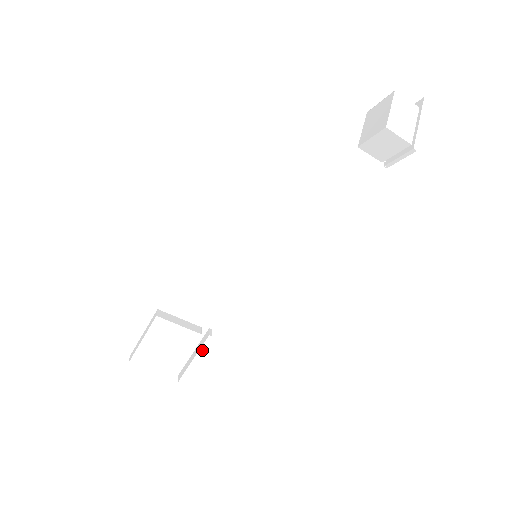
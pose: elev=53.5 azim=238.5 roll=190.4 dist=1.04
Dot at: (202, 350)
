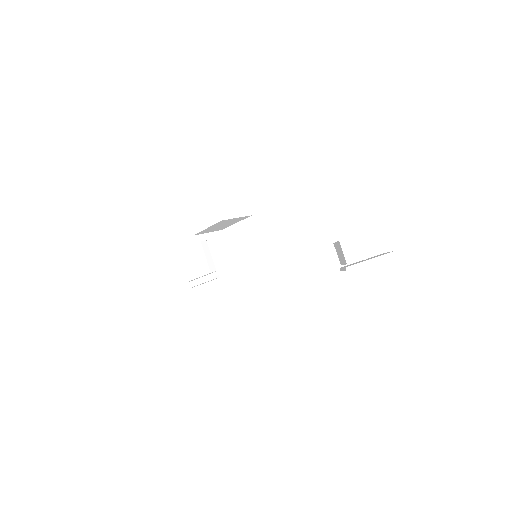
Dot at: (206, 281)
